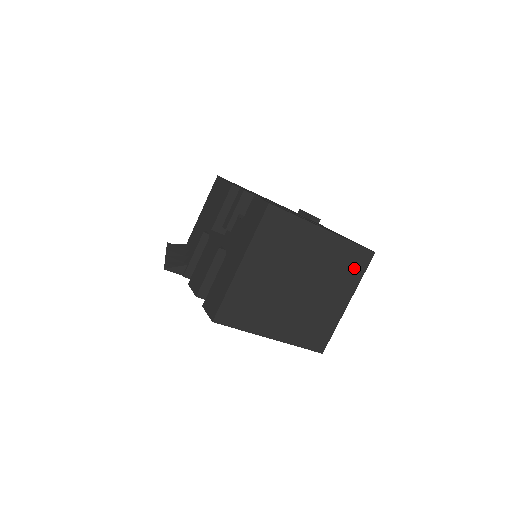
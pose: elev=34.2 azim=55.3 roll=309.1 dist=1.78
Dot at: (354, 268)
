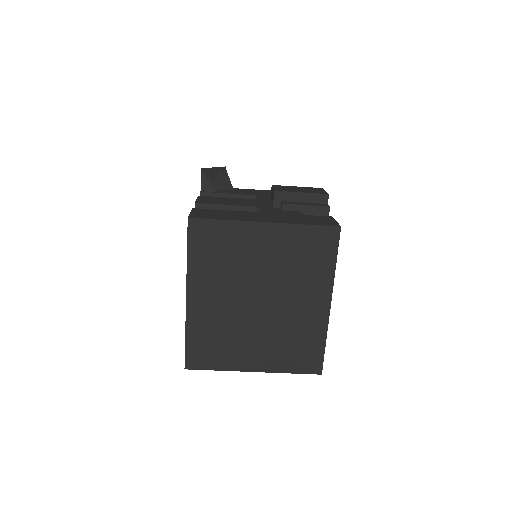
Dot at: (297, 358)
